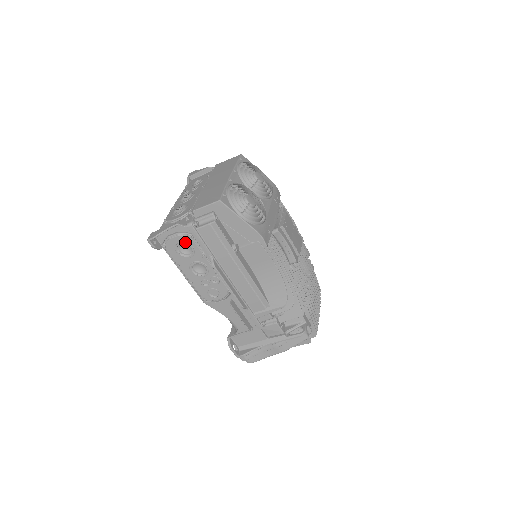
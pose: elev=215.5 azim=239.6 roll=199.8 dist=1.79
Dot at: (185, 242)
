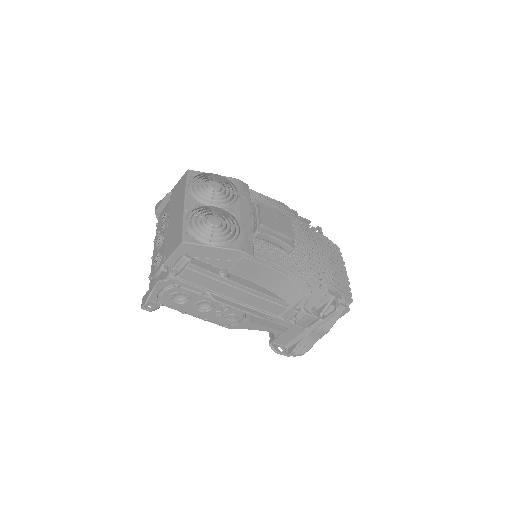
Dot at: (175, 293)
